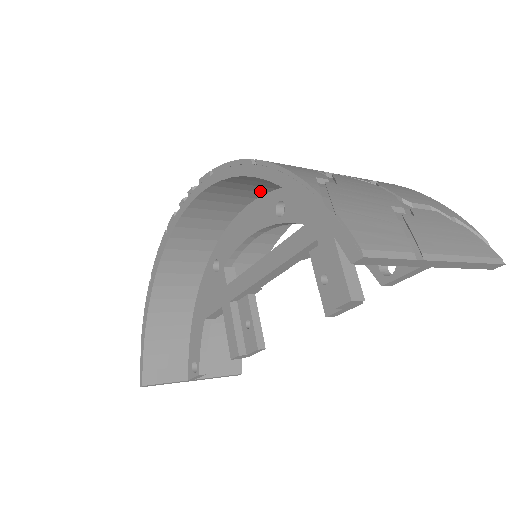
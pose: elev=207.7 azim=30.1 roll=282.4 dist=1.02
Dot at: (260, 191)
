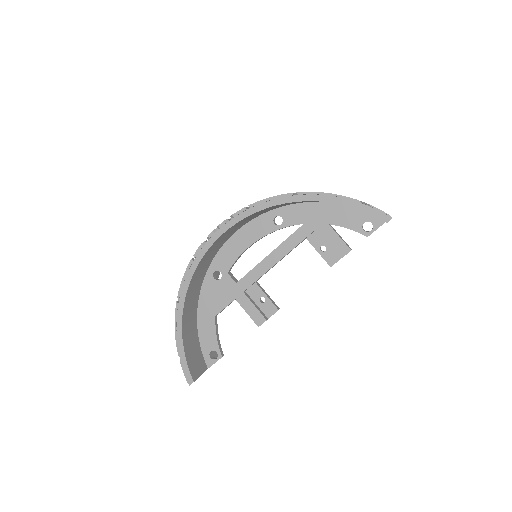
Dot at: occluded
